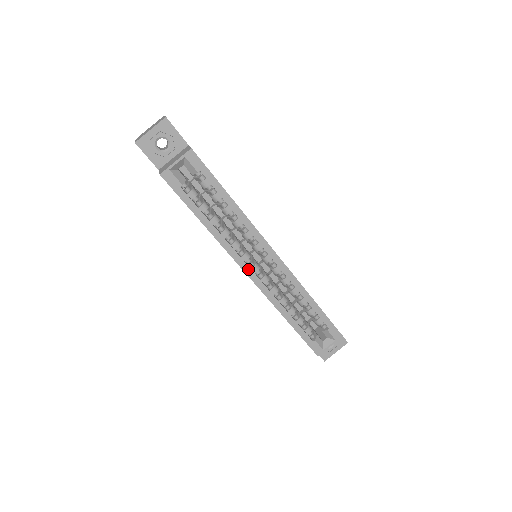
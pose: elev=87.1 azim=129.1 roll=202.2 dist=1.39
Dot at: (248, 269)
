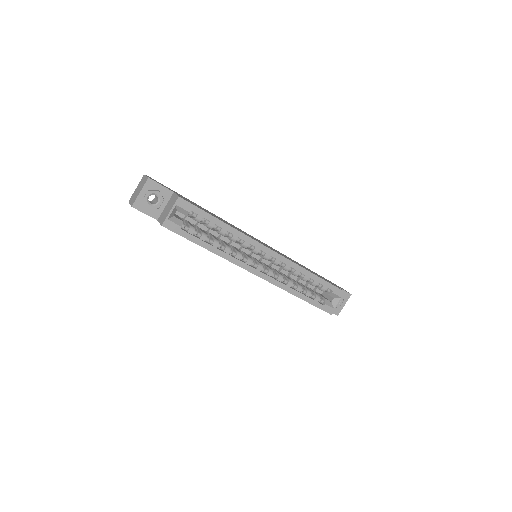
Dot at: (254, 270)
